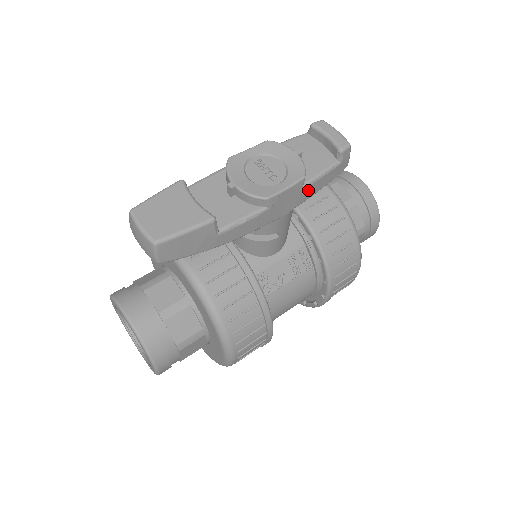
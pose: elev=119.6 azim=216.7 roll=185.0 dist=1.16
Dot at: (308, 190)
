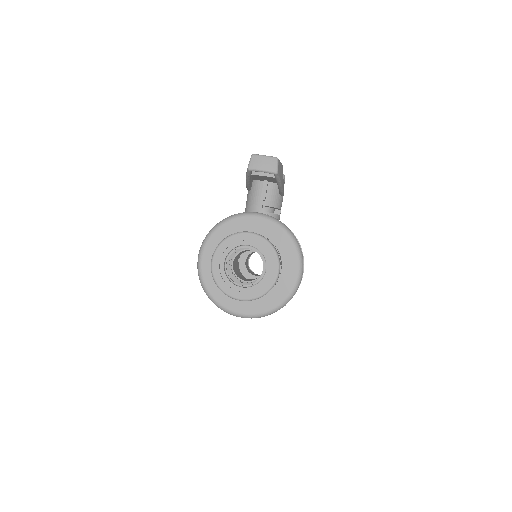
Dot at: occluded
